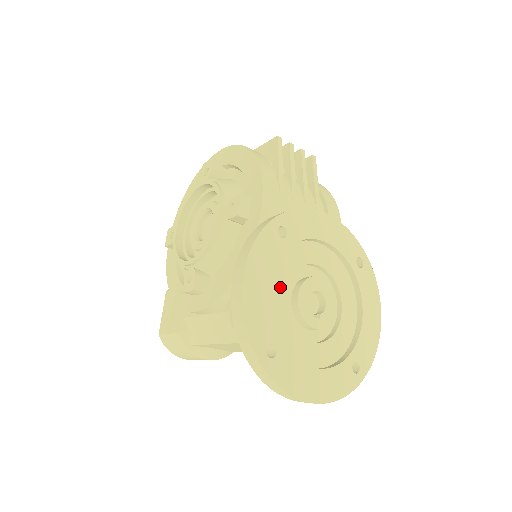
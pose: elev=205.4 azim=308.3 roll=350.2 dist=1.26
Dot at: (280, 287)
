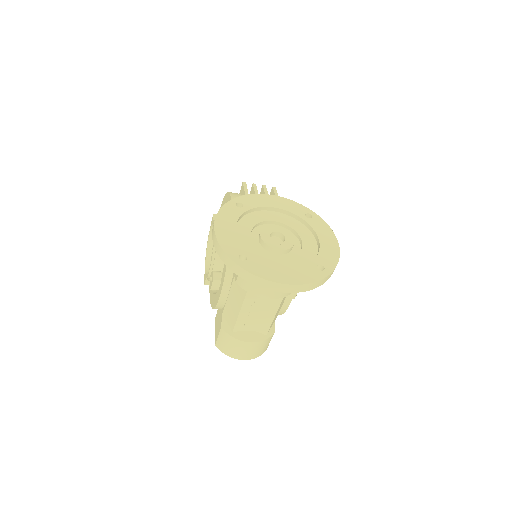
Dot at: (246, 232)
